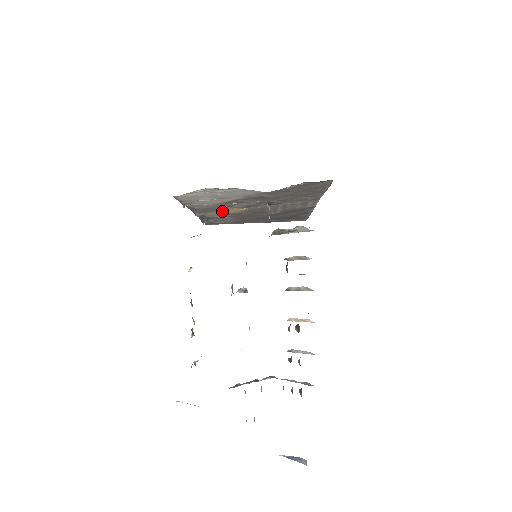
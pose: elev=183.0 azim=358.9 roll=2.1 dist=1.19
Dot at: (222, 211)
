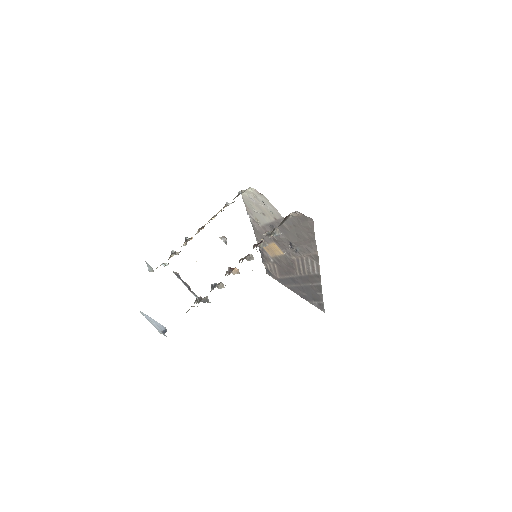
Dot at: (270, 247)
